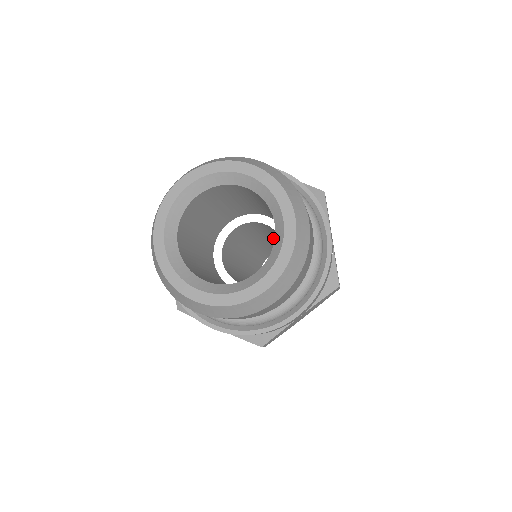
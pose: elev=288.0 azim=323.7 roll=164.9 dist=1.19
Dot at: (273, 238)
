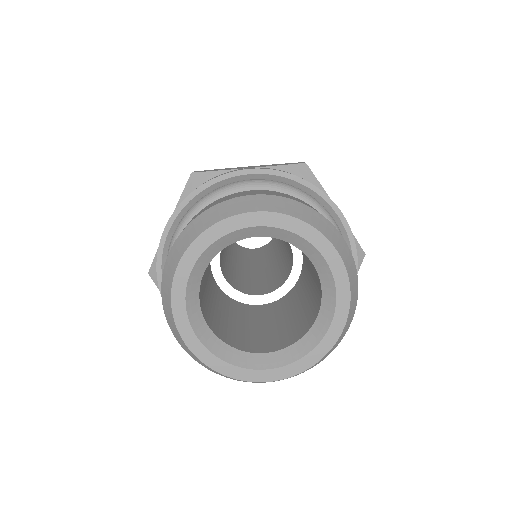
Dot at: occluded
